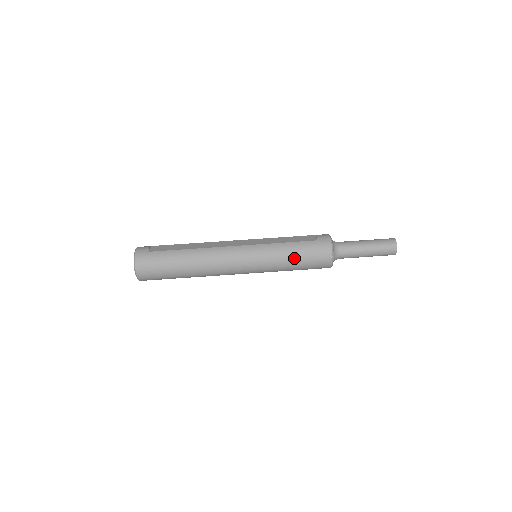
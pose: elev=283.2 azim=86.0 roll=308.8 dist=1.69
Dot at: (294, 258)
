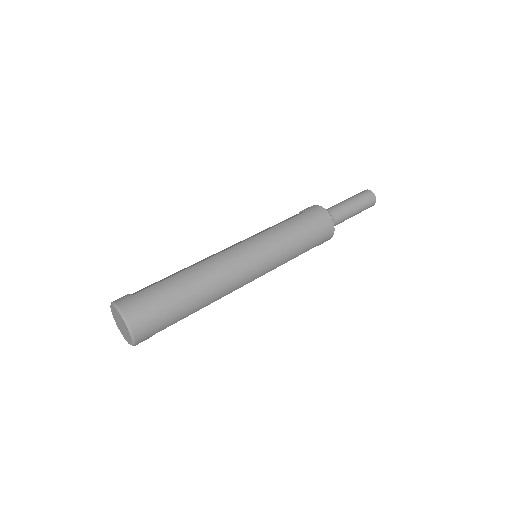
Dot at: (299, 233)
